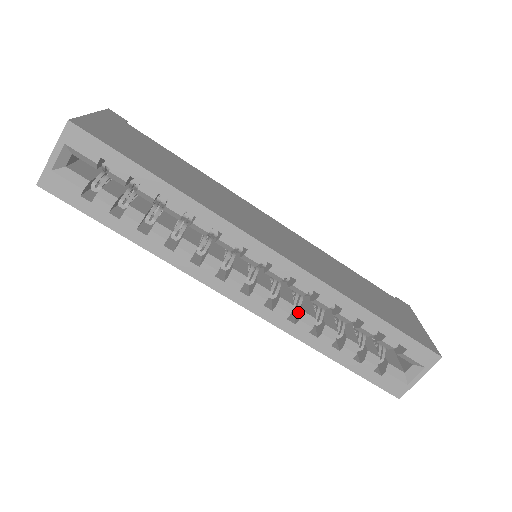
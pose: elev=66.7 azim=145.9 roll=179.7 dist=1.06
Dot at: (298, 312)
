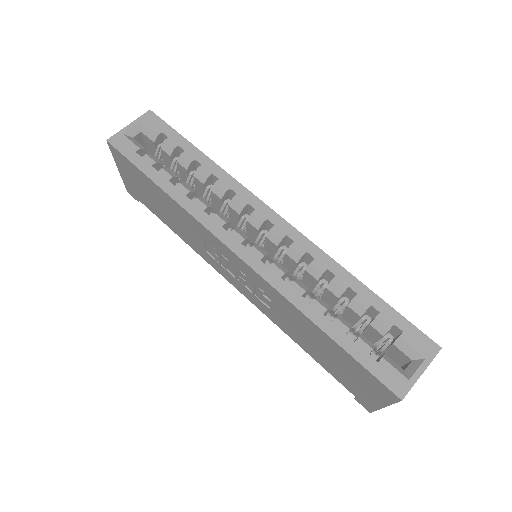
Dot at: occluded
